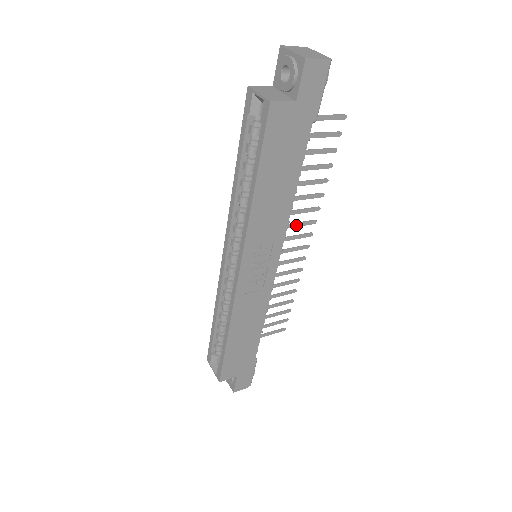
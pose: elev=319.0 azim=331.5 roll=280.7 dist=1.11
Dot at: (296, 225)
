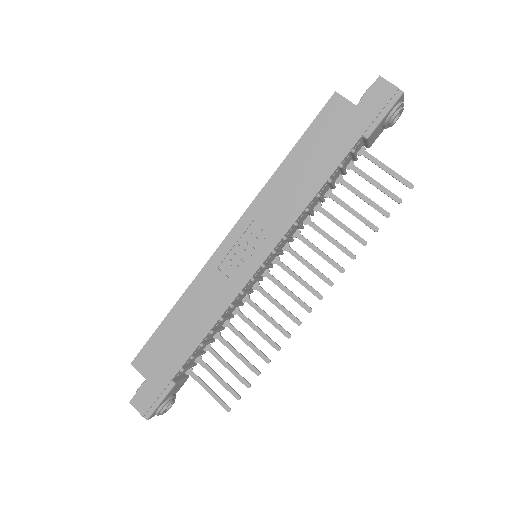
Dot at: (311, 268)
